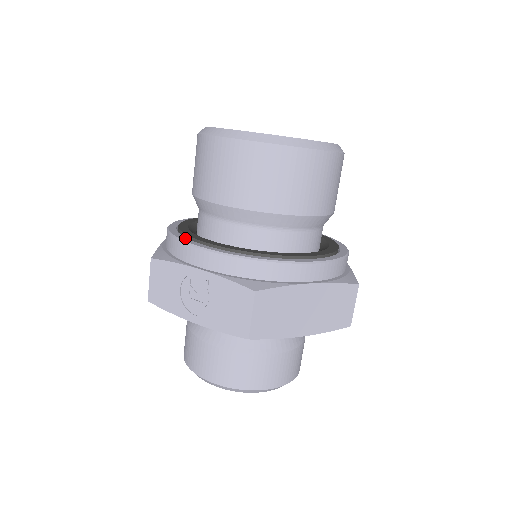
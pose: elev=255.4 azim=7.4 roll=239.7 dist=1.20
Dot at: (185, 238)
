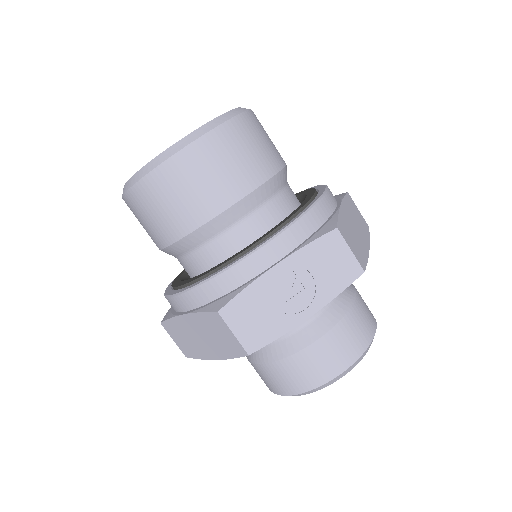
Dot at: (225, 267)
